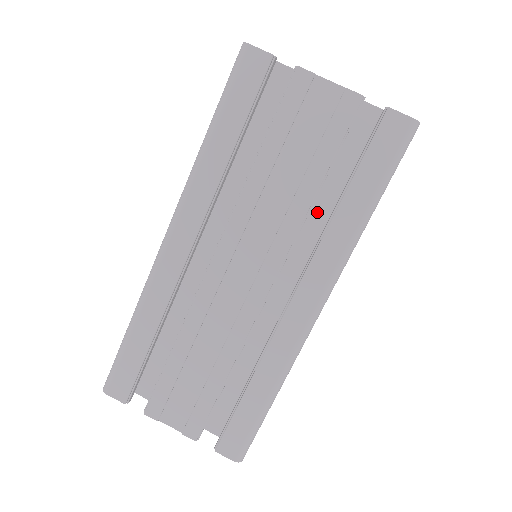
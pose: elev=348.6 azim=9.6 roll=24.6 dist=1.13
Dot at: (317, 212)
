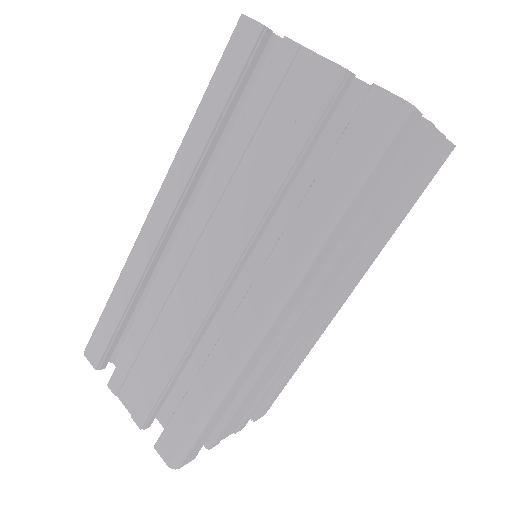
Dot at: (295, 207)
